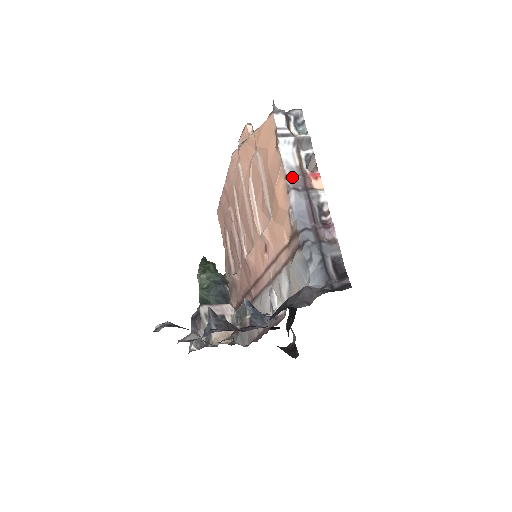
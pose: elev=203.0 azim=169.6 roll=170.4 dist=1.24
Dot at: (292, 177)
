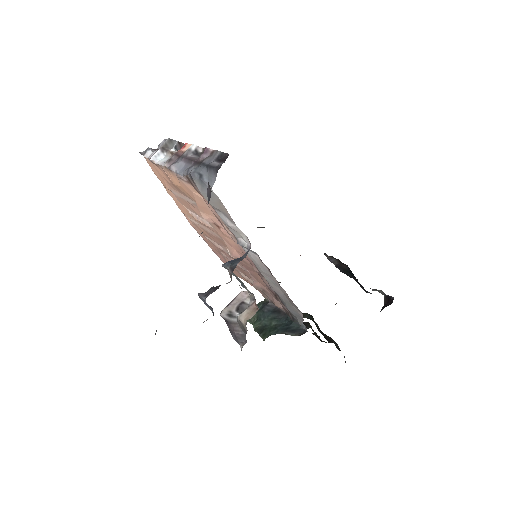
Dot at: (168, 162)
